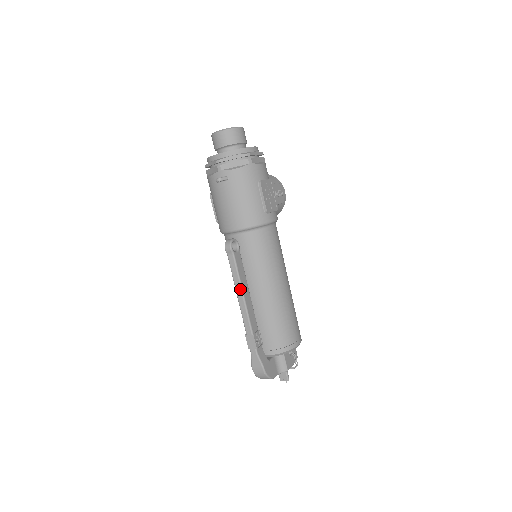
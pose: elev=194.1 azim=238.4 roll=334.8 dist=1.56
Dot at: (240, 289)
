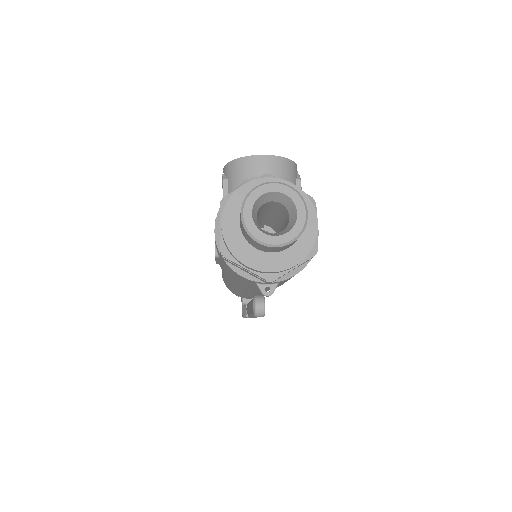
Dot at: occluded
